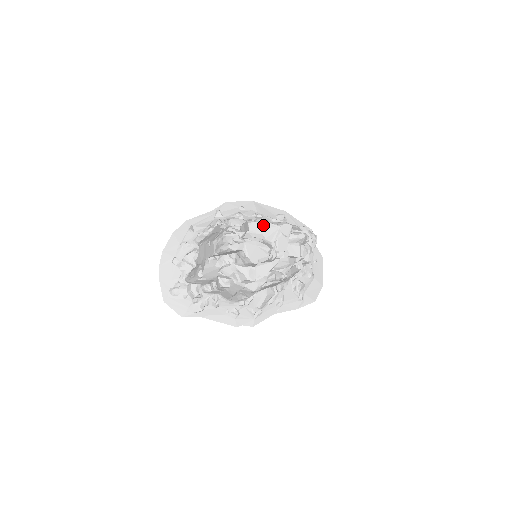
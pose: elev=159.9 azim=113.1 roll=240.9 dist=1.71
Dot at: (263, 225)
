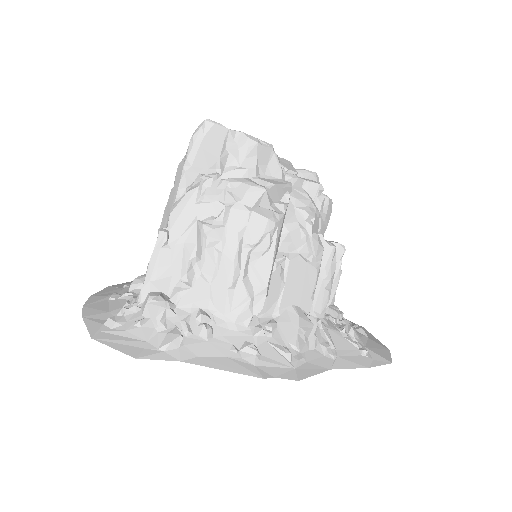
Dot at: occluded
